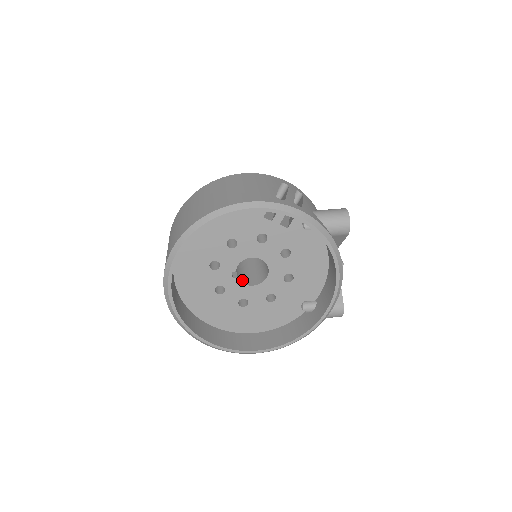
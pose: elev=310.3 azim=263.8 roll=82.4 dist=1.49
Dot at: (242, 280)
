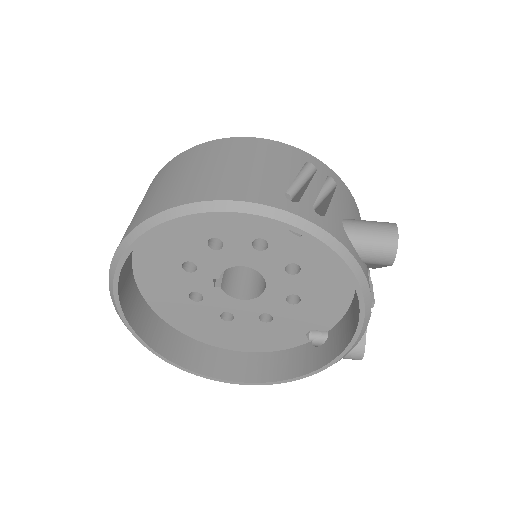
Dot at: (229, 288)
